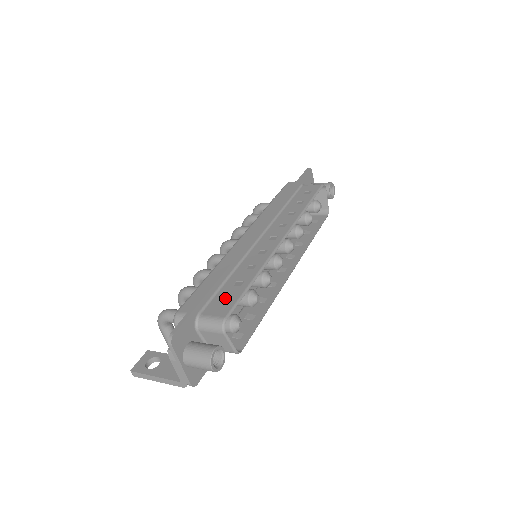
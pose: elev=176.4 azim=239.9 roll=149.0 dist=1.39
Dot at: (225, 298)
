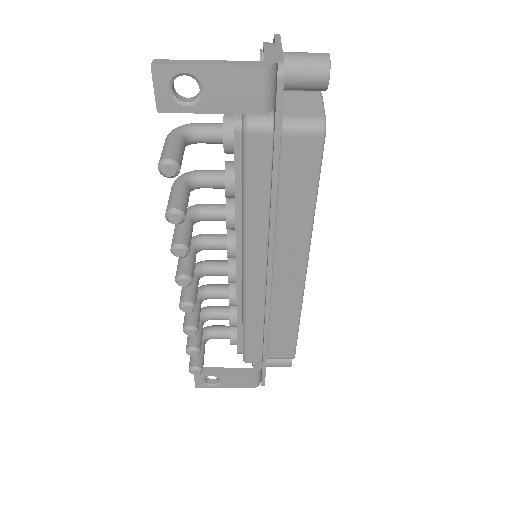
Dot at: occluded
